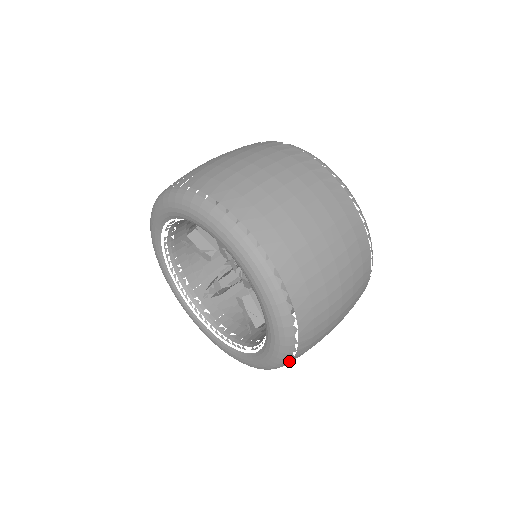
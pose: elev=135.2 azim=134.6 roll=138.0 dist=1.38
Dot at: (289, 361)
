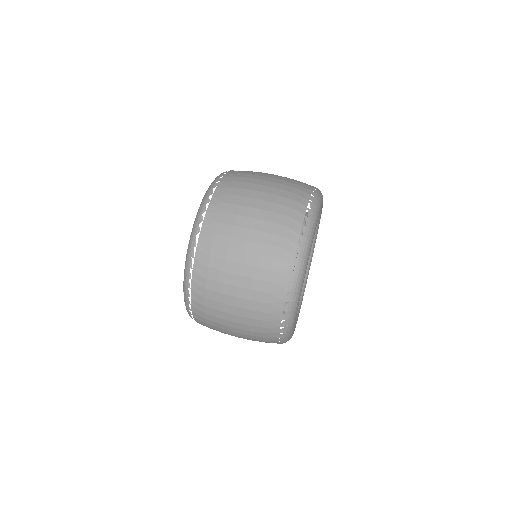
Dot at: (190, 275)
